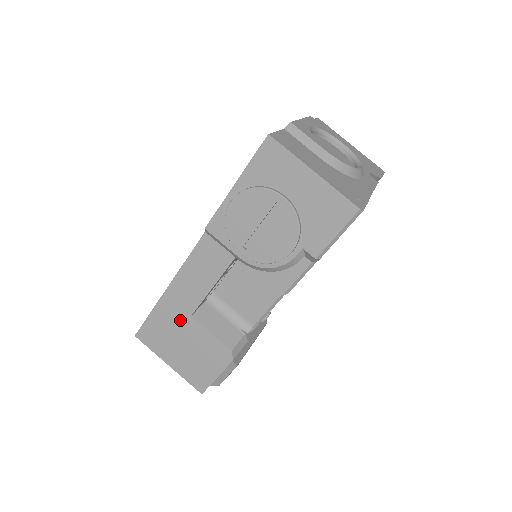
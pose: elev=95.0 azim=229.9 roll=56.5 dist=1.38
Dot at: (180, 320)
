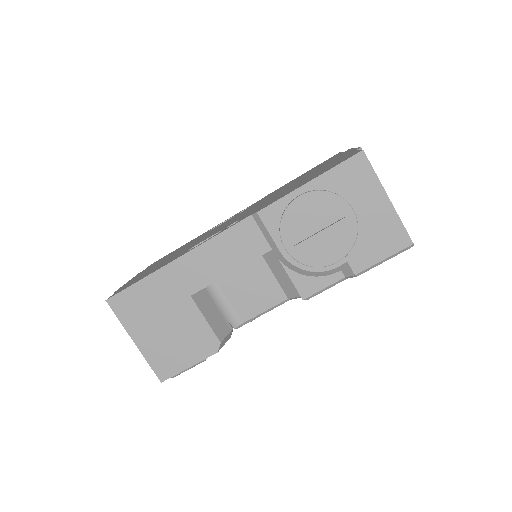
Dot at: (175, 297)
